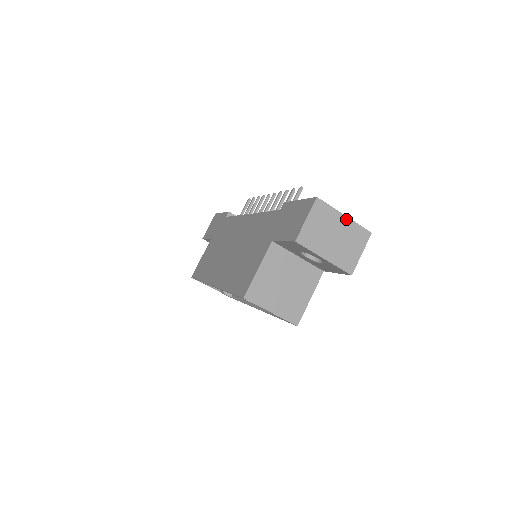
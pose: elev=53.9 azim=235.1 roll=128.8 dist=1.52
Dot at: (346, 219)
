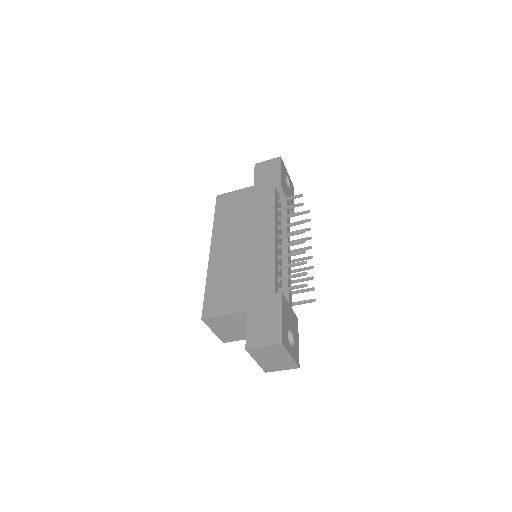
Dot at: (290, 357)
